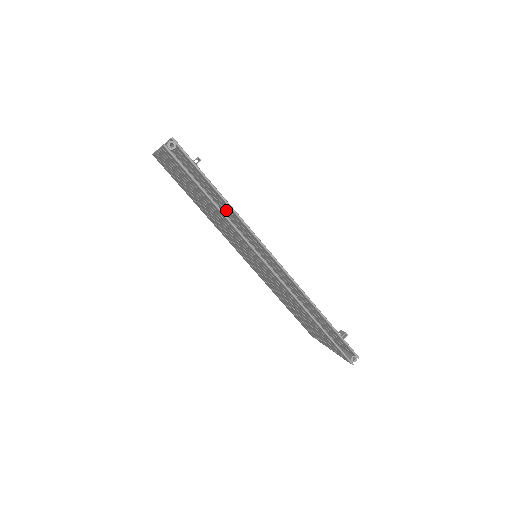
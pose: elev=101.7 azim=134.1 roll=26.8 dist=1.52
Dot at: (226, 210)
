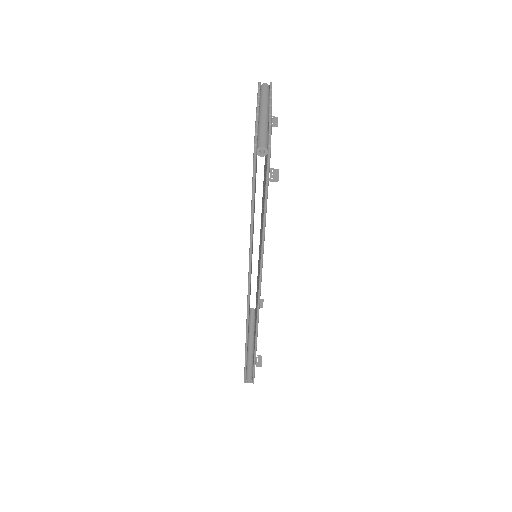
Dot at: occluded
